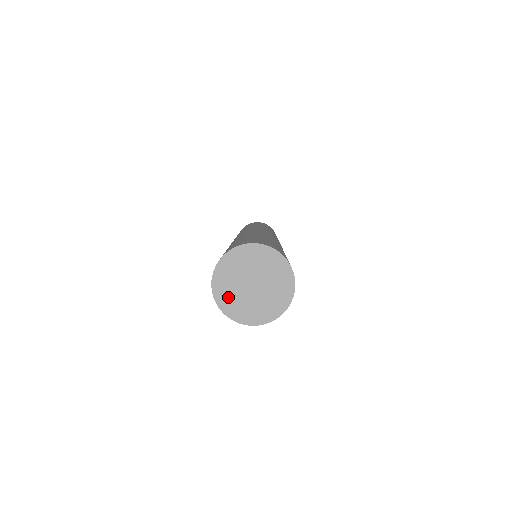
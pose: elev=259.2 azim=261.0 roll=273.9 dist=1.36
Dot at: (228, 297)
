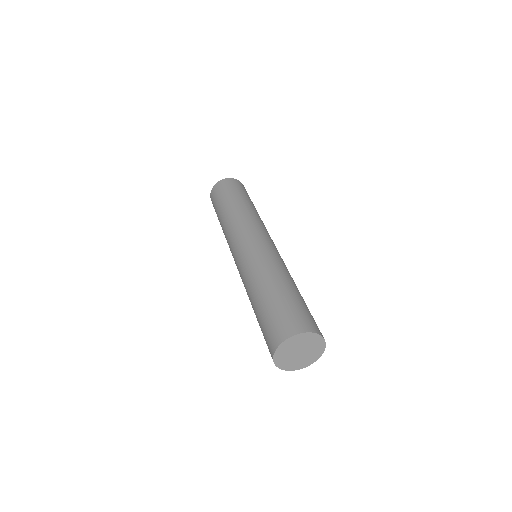
Dot at: (282, 354)
